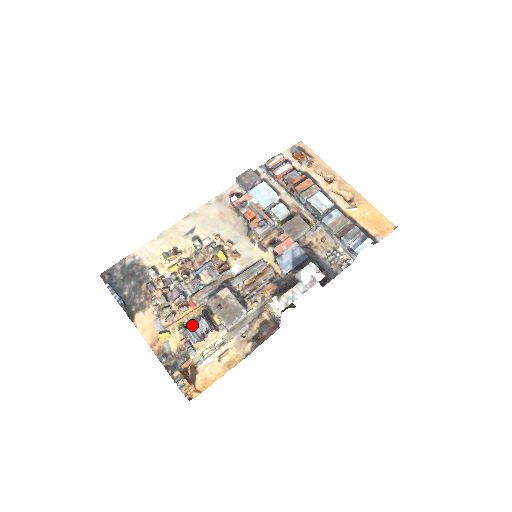
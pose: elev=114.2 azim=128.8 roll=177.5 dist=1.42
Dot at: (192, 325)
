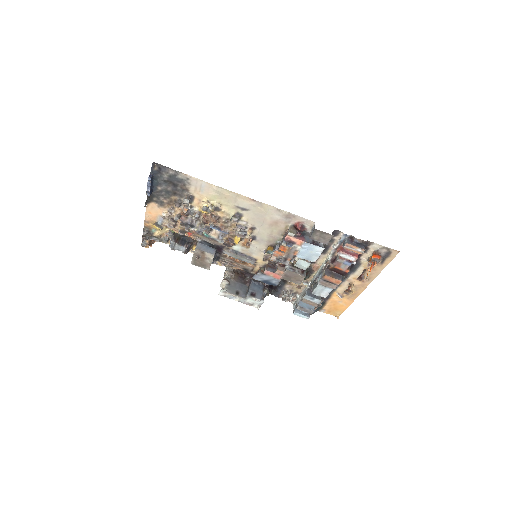
Dot at: (176, 243)
